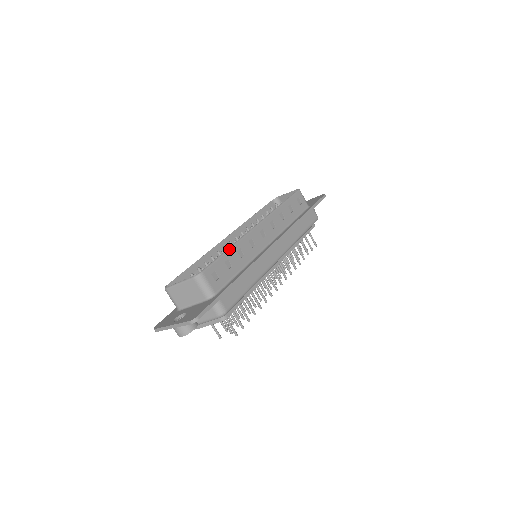
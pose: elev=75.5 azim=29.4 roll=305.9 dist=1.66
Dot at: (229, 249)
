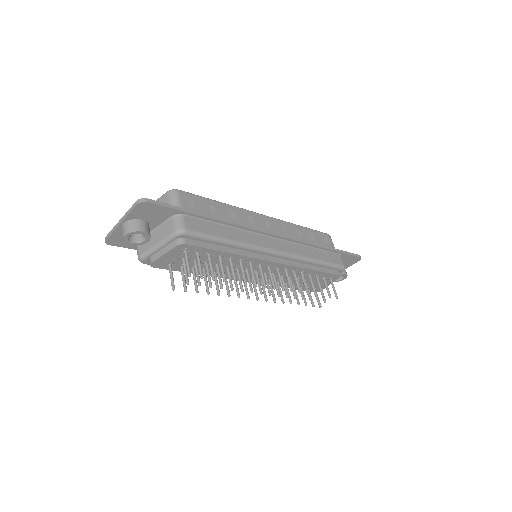
Dot at: (221, 202)
